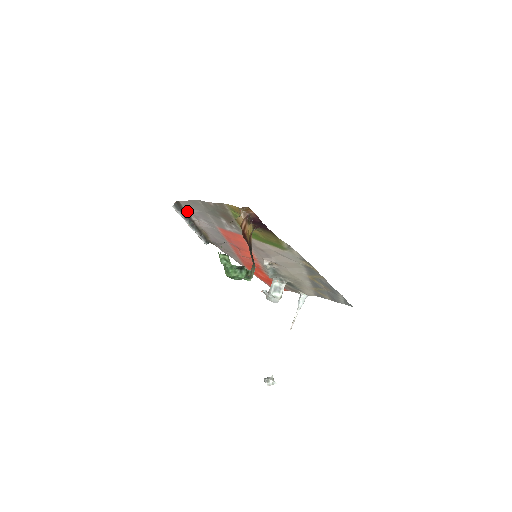
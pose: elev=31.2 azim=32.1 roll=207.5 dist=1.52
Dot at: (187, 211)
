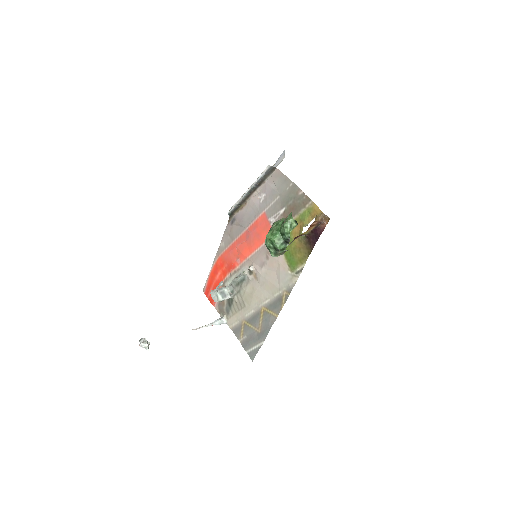
Dot at: (266, 180)
